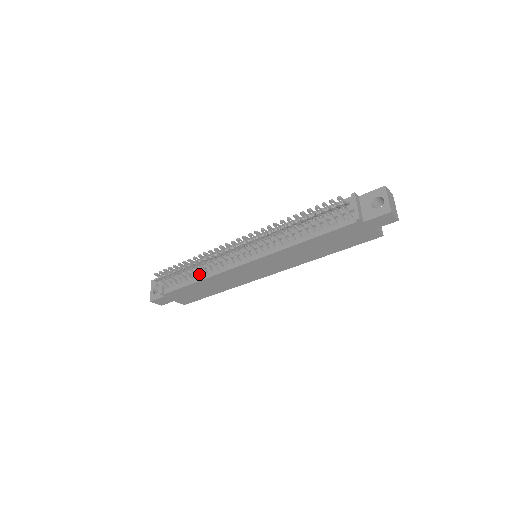
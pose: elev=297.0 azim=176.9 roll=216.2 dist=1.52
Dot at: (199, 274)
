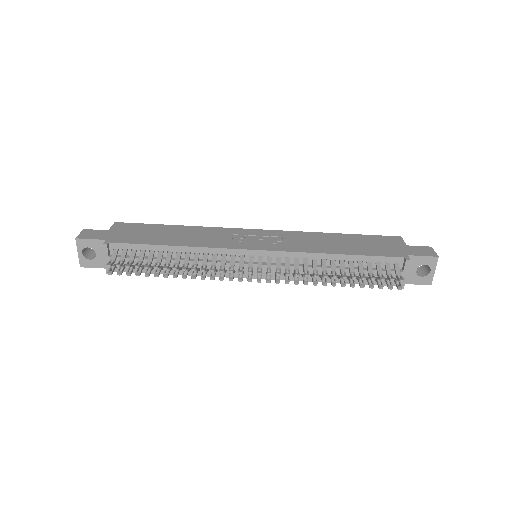
Dot at: occluded
